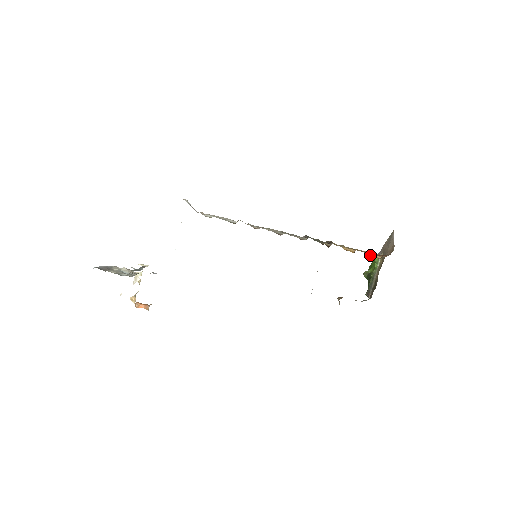
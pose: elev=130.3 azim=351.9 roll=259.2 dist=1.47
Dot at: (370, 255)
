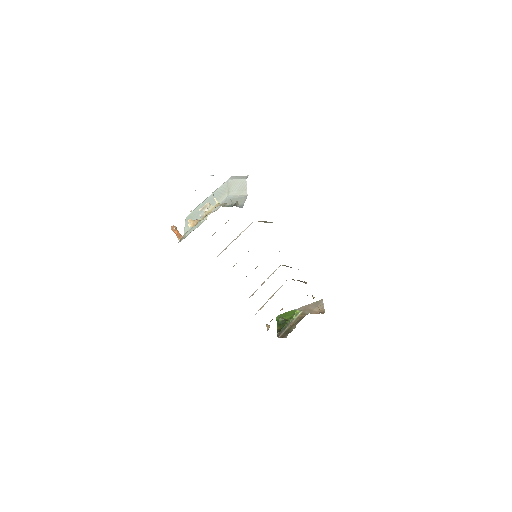
Dot at: occluded
